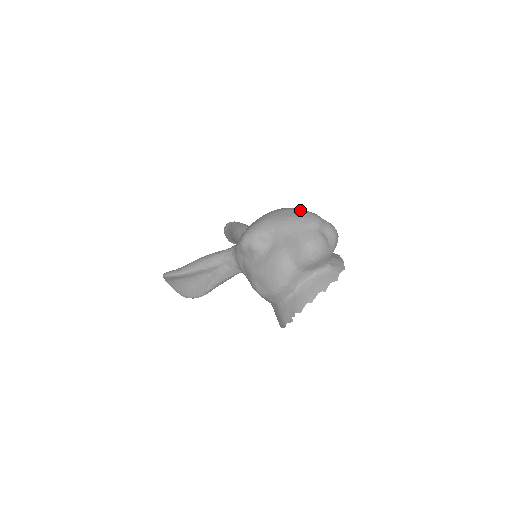
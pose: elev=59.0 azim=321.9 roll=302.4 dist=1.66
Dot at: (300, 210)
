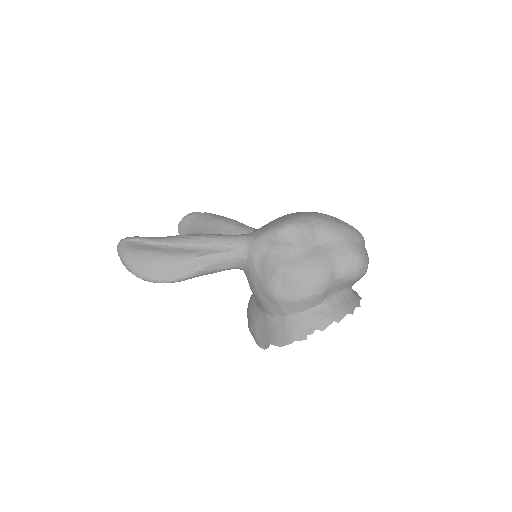
Dot at: occluded
